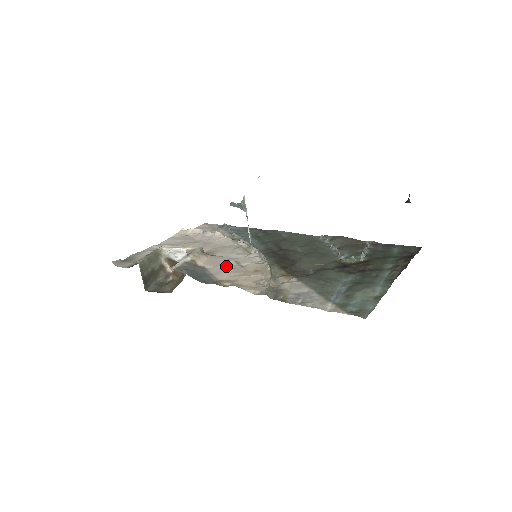
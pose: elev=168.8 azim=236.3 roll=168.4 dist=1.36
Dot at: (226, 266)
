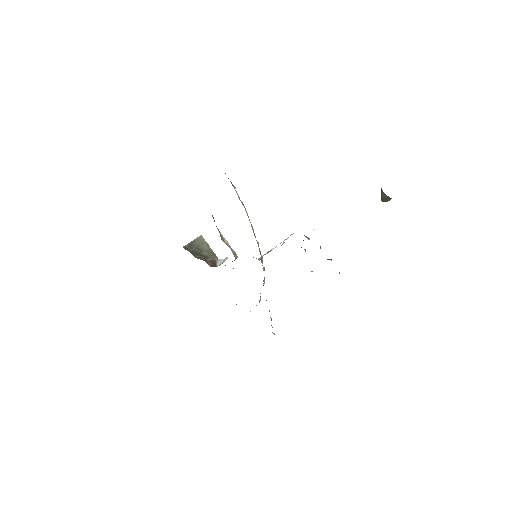
Dot at: occluded
